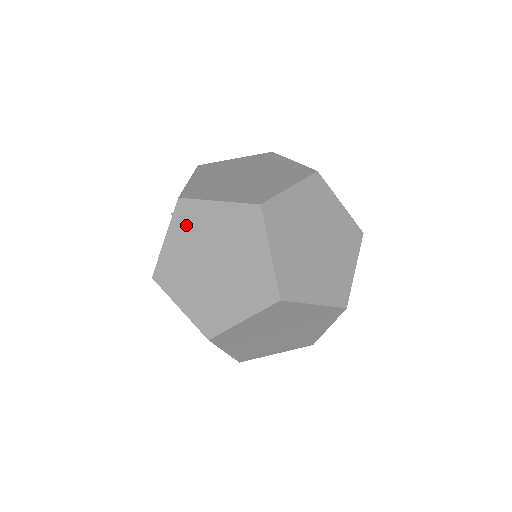
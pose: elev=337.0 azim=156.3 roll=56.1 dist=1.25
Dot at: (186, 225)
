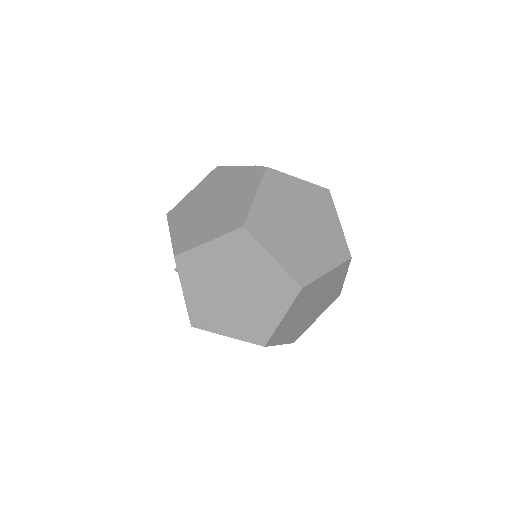
Dot at: (193, 273)
